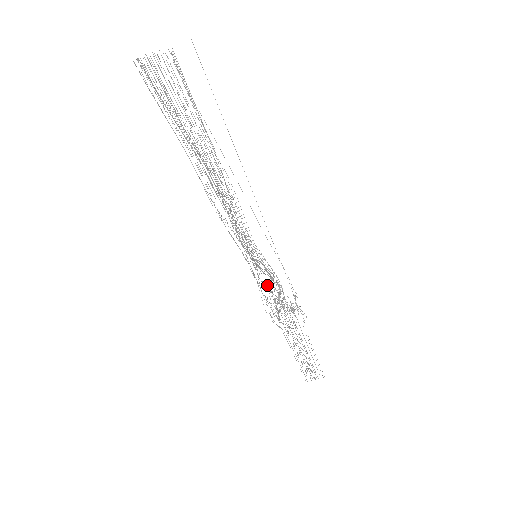
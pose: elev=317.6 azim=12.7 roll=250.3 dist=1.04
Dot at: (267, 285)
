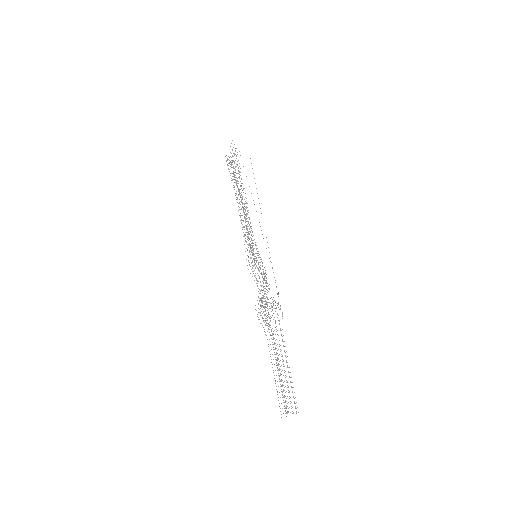
Dot at: occluded
